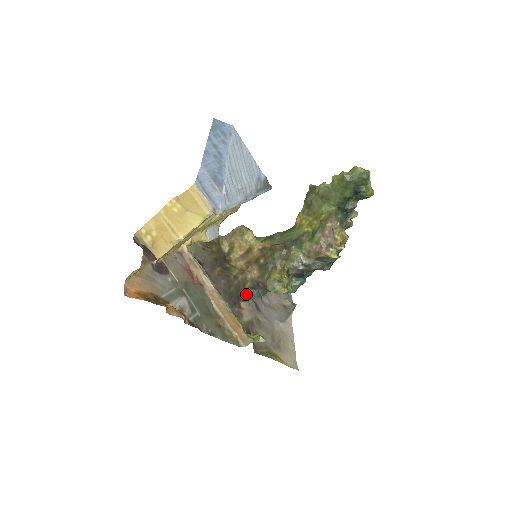
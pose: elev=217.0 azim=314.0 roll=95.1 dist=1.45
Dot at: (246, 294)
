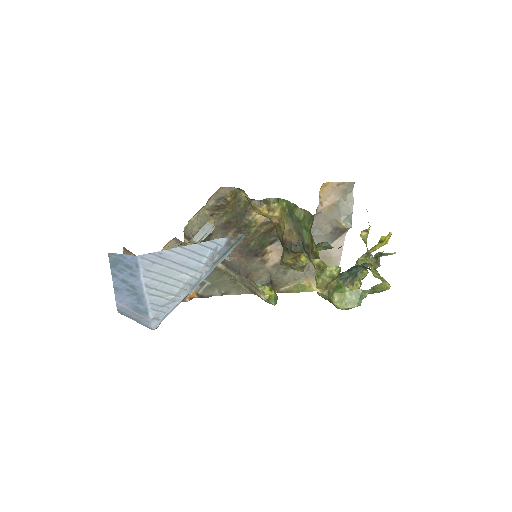
Dot at: (276, 235)
